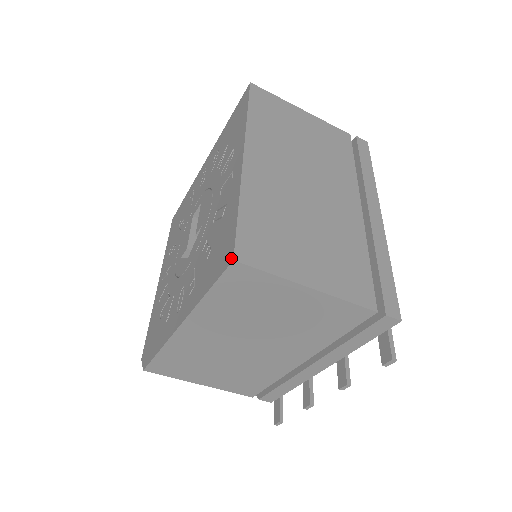
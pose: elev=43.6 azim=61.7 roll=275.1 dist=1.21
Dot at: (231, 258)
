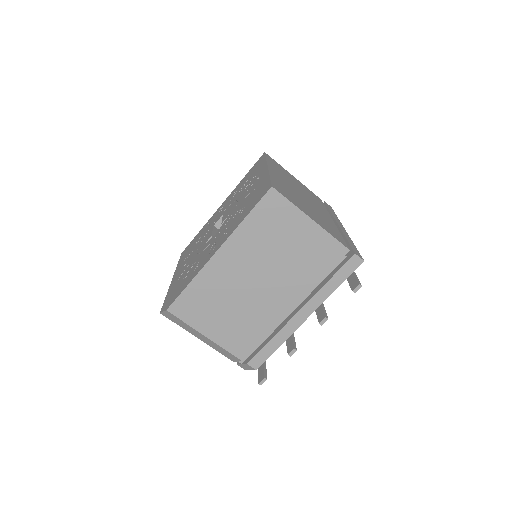
Dot at: (269, 188)
